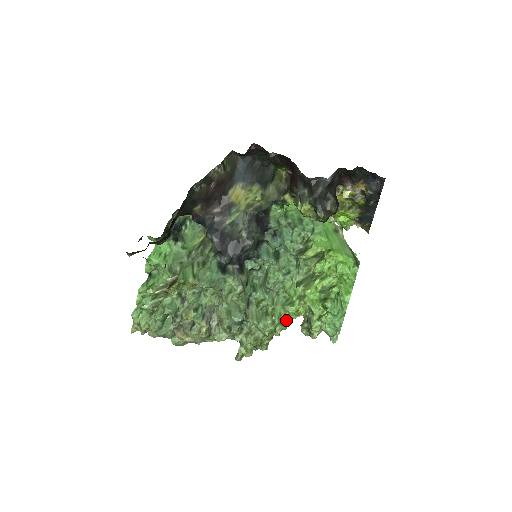
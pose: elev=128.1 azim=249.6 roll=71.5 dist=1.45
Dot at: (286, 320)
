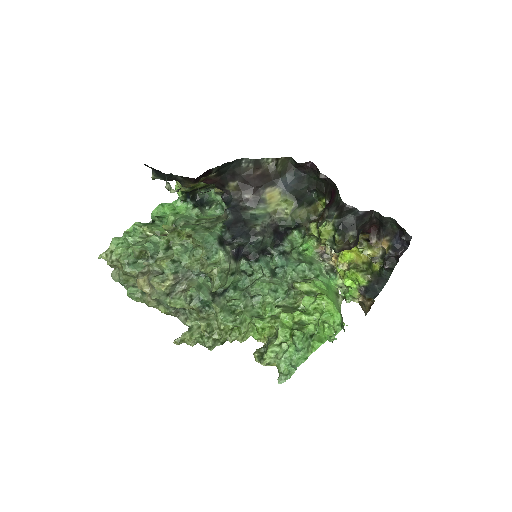
Dot at: (246, 333)
